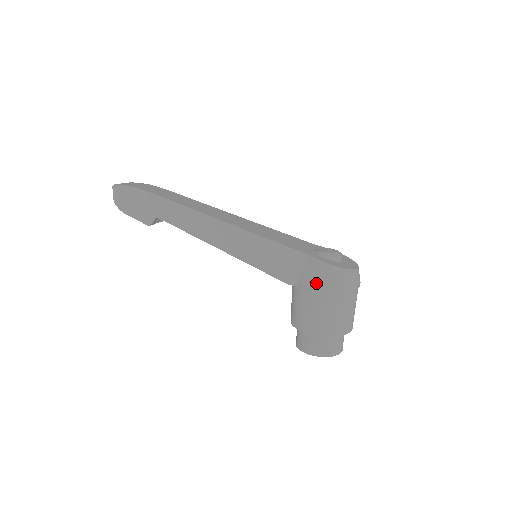
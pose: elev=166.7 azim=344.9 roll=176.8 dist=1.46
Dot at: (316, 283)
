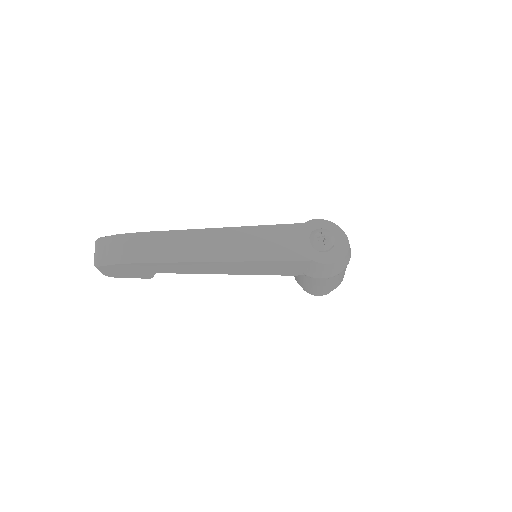
Dot at: (322, 276)
